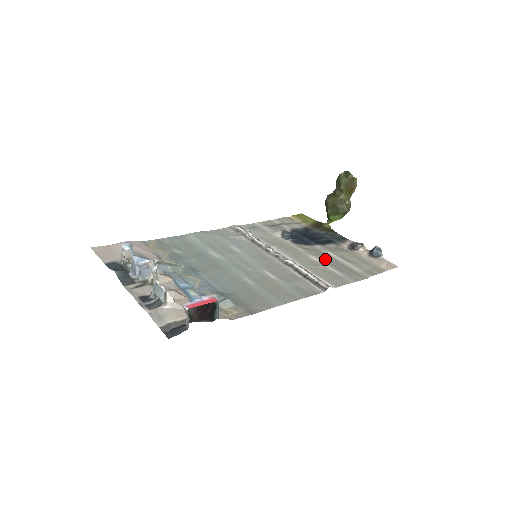
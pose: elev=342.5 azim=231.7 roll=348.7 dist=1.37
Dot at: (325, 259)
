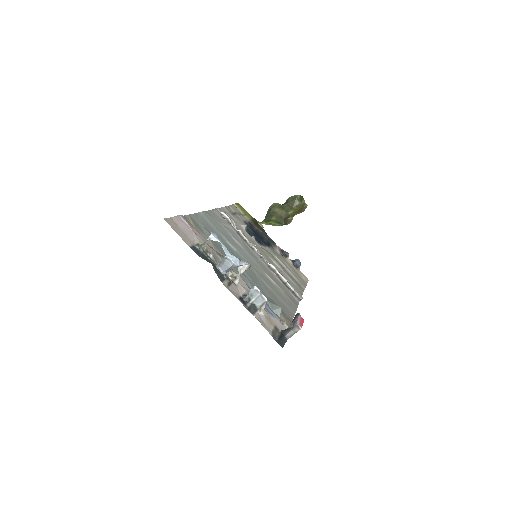
Dot at: (280, 265)
